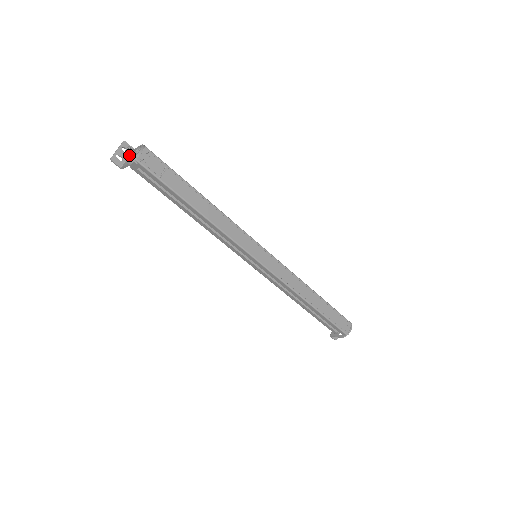
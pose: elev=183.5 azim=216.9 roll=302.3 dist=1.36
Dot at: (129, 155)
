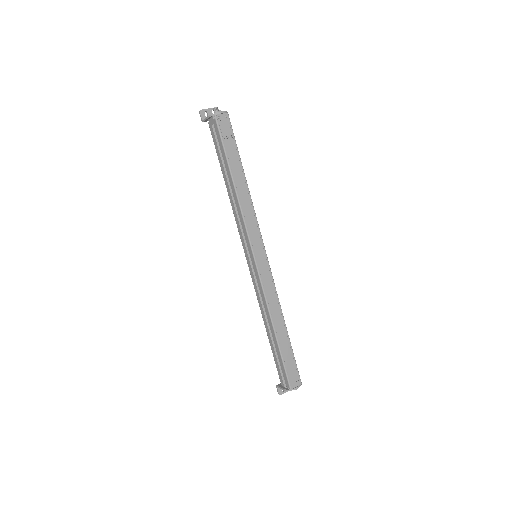
Dot at: occluded
